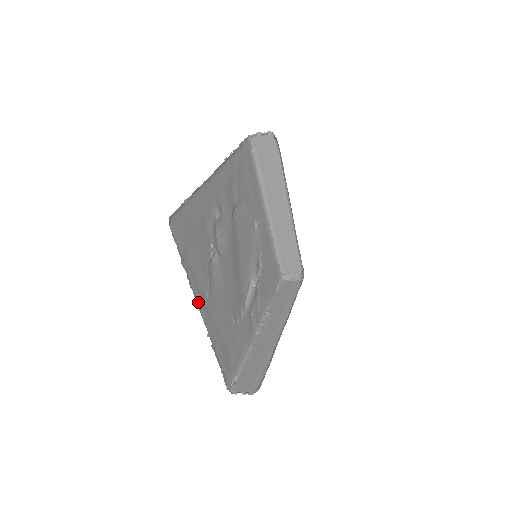
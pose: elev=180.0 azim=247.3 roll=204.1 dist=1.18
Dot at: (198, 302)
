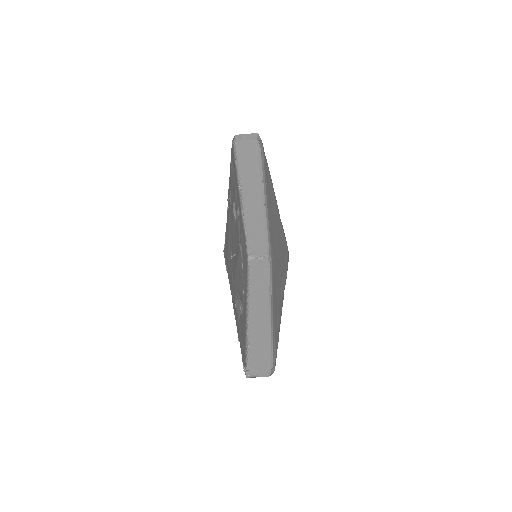
Dot at: (229, 183)
